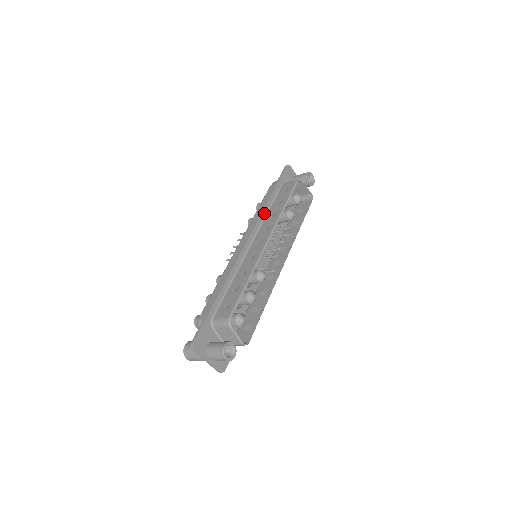
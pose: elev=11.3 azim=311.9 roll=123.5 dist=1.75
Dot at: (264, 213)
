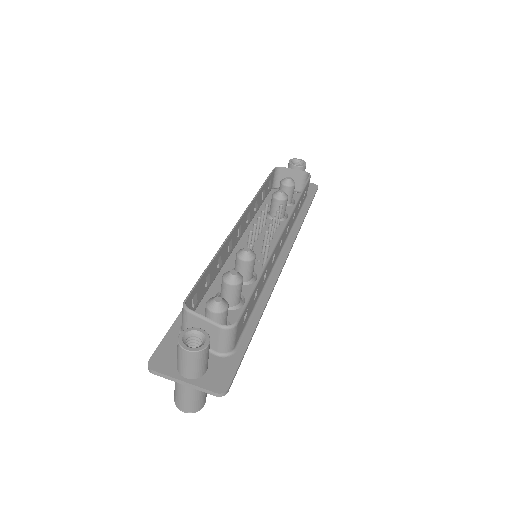
Dot at: occluded
